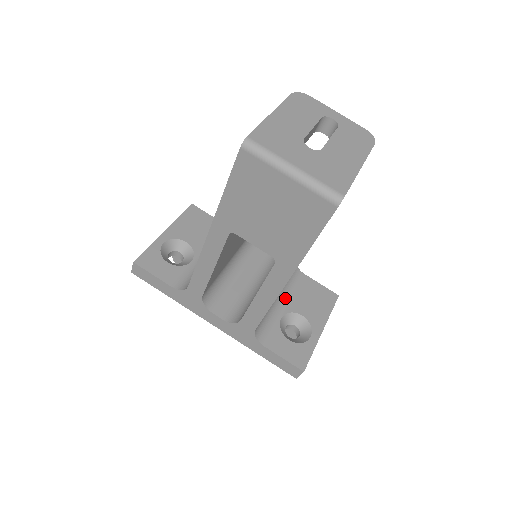
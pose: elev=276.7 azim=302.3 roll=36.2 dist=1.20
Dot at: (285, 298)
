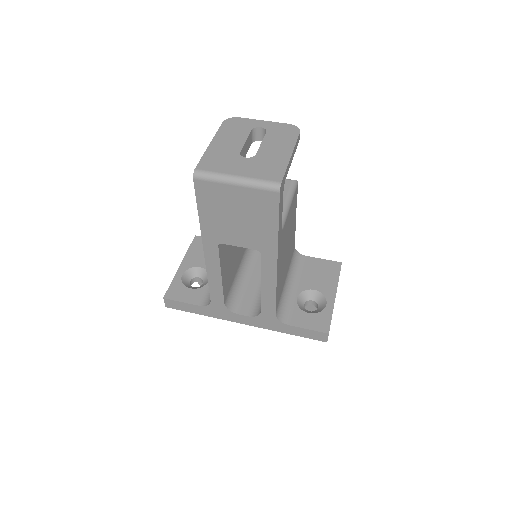
Dot at: (295, 281)
